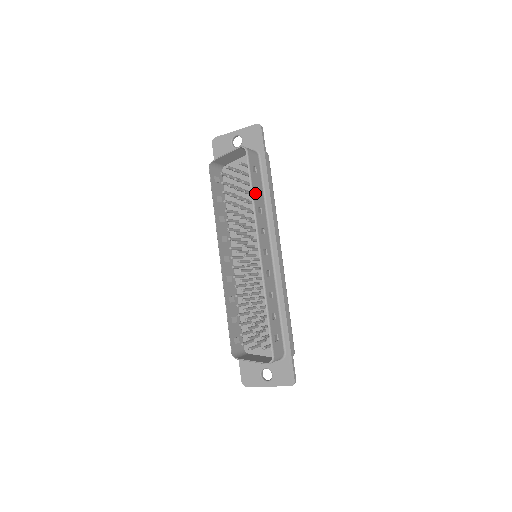
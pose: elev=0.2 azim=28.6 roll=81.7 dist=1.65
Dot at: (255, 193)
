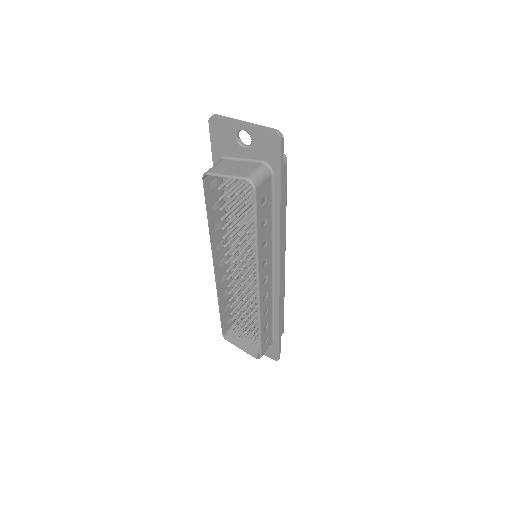
Dot at: (260, 231)
